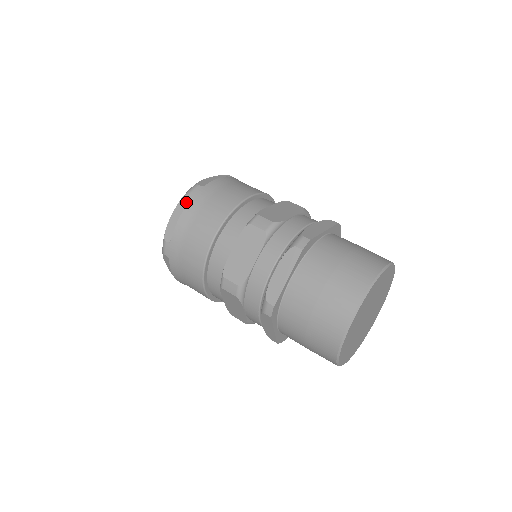
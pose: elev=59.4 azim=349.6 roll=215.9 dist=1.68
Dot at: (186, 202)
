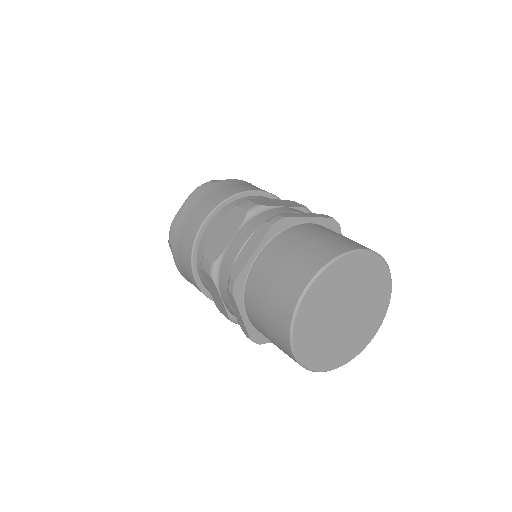
Dot at: (195, 194)
